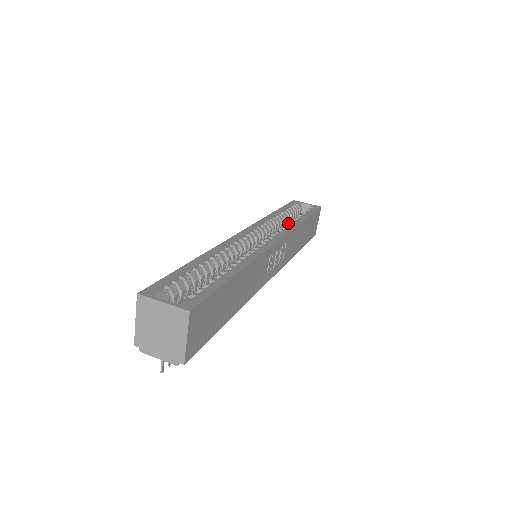
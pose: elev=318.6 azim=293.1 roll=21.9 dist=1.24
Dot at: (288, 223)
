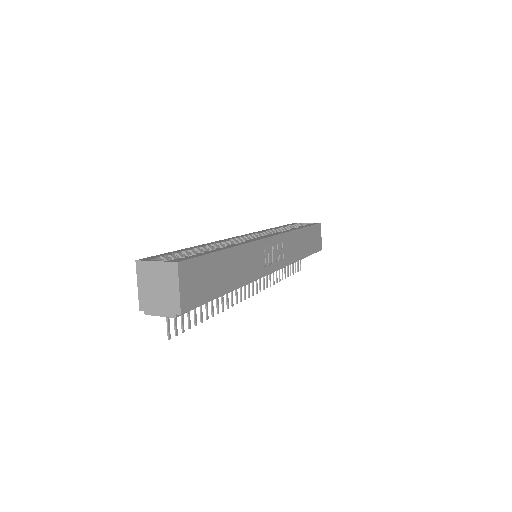
Dot at: (285, 230)
